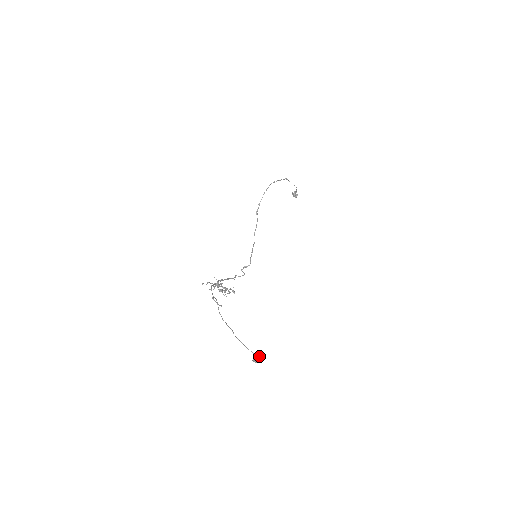
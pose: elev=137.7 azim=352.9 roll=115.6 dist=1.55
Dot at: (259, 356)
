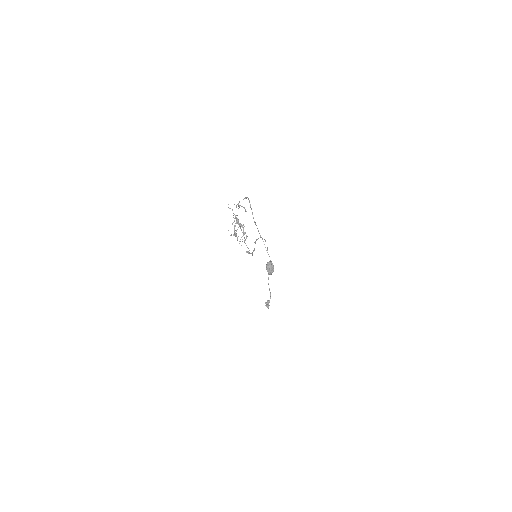
Dot at: (272, 264)
